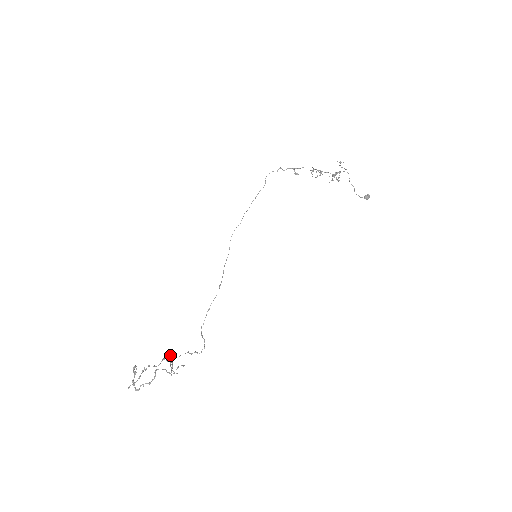
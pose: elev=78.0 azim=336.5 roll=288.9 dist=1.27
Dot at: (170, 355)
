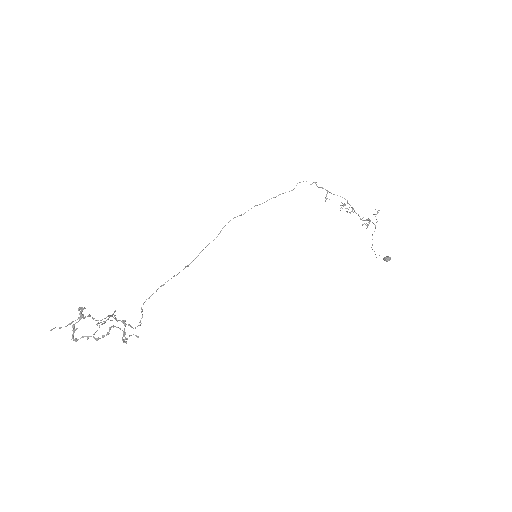
Dot at: (115, 315)
